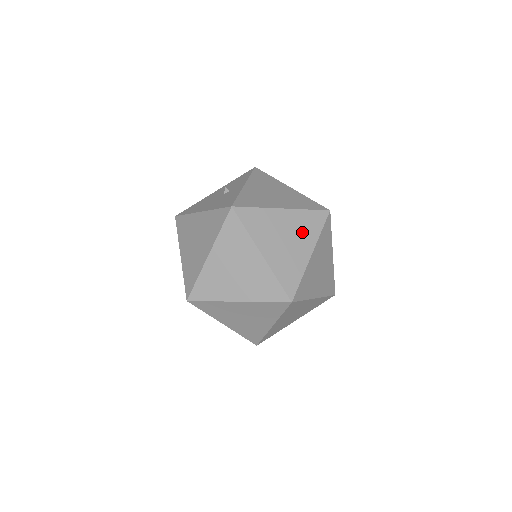
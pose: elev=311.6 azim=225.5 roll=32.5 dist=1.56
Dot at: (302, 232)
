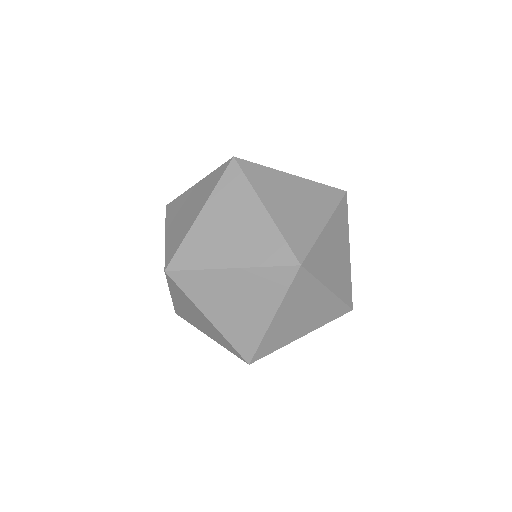
Dot at: (314, 201)
